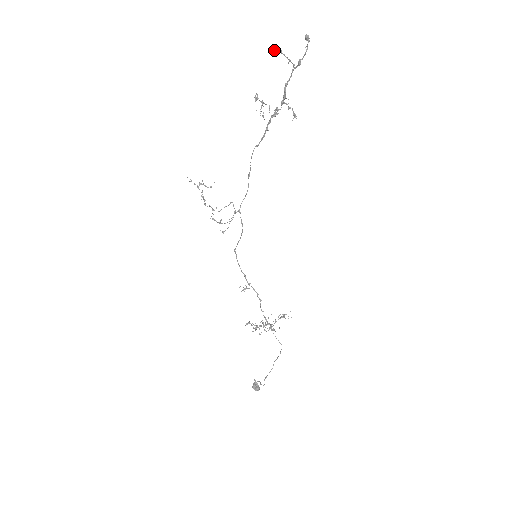
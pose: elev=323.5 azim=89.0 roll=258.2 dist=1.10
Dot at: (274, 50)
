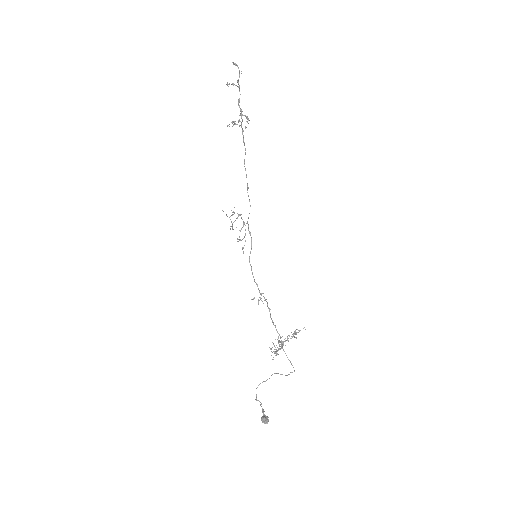
Dot at: (227, 84)
